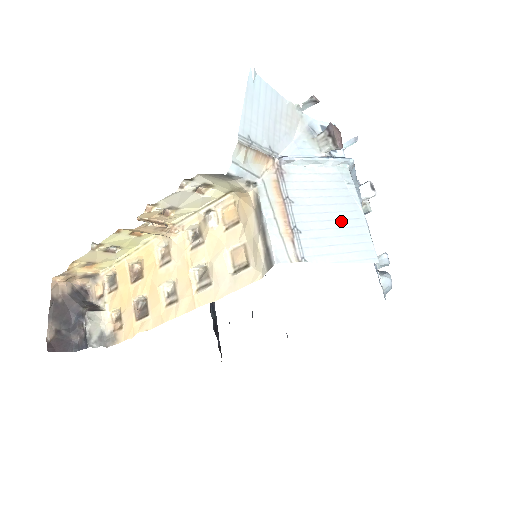
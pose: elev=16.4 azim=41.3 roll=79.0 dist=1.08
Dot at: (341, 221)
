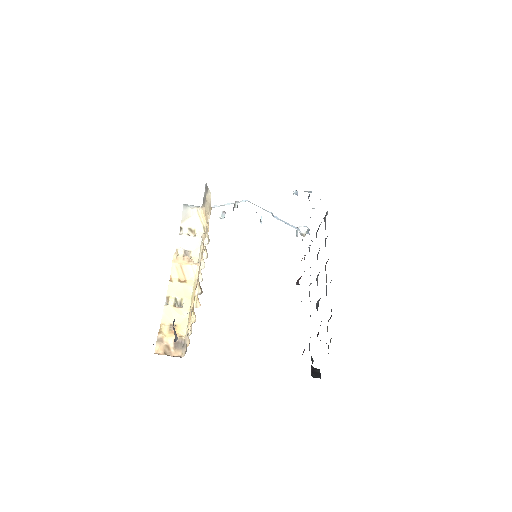
Dot at: occluded
